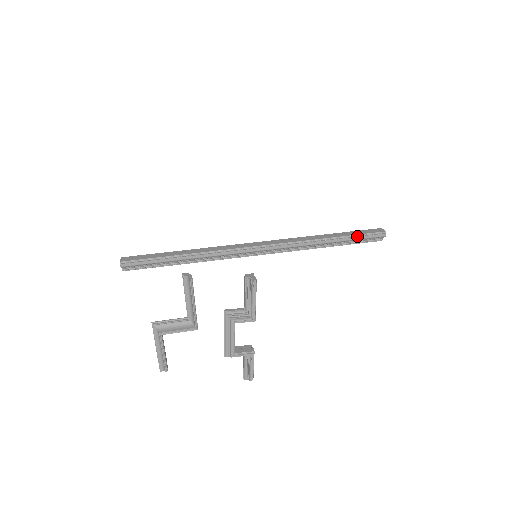
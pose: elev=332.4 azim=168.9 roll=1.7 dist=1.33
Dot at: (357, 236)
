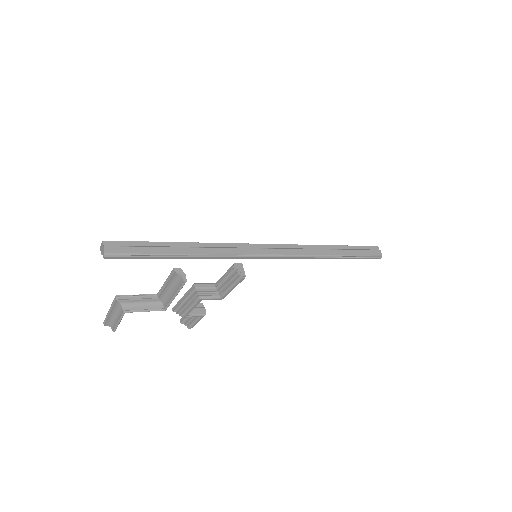
Dot at: (358, 256)
